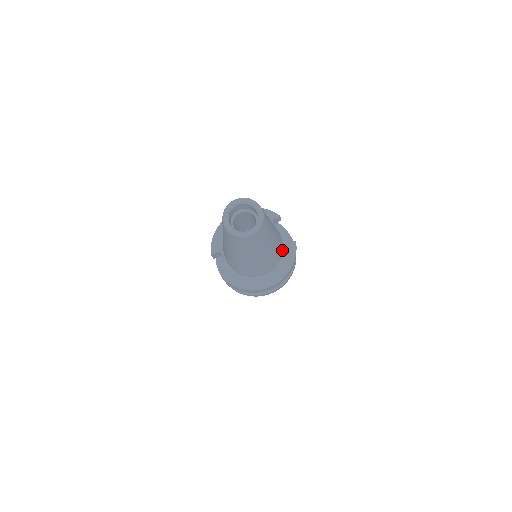
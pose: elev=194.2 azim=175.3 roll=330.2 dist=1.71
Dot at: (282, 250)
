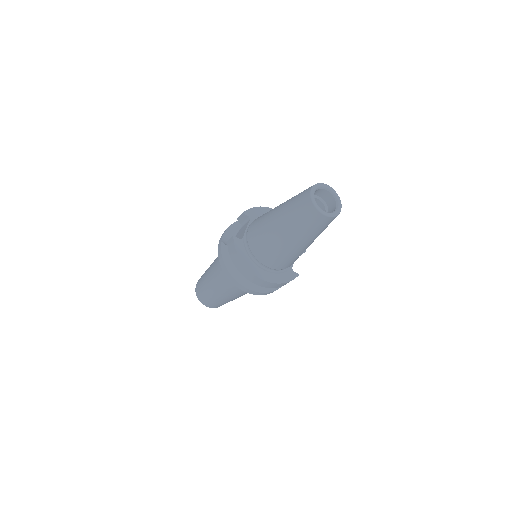
Dot at: occluded
